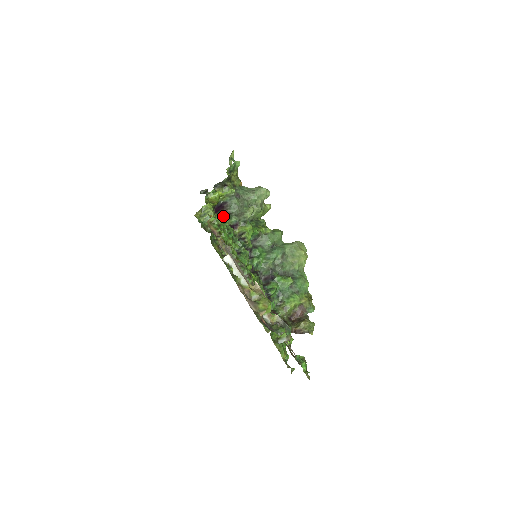
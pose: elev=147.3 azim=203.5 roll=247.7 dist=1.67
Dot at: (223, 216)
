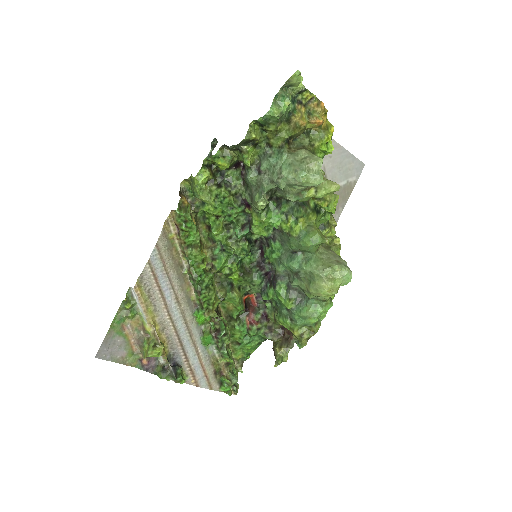
Dot at: (242, 181)
